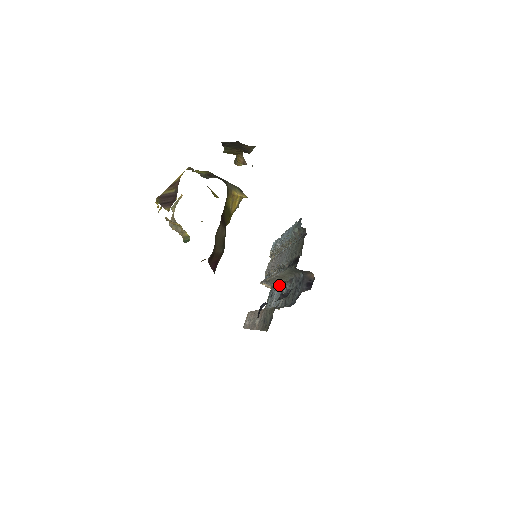
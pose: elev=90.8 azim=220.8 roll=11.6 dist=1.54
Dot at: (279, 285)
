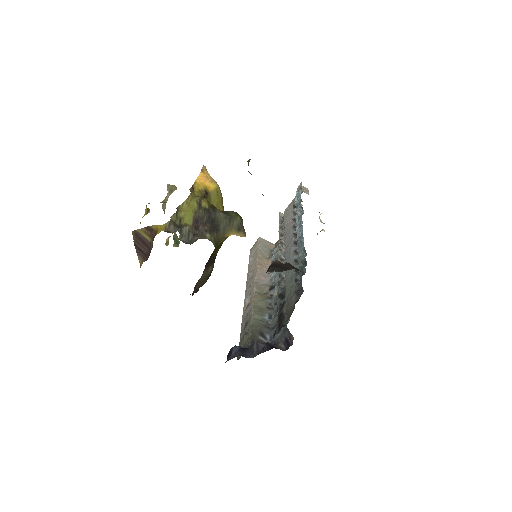
Dot at: occluded
